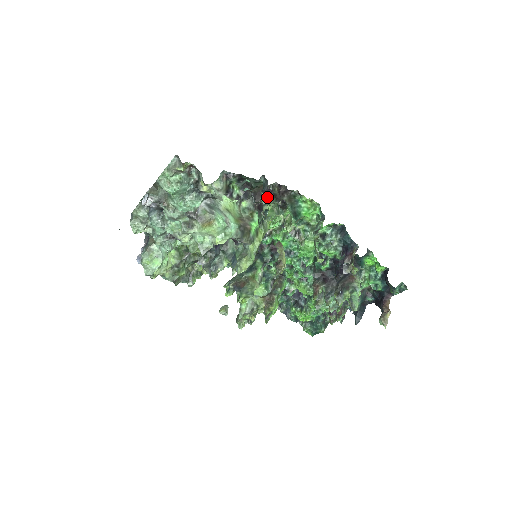
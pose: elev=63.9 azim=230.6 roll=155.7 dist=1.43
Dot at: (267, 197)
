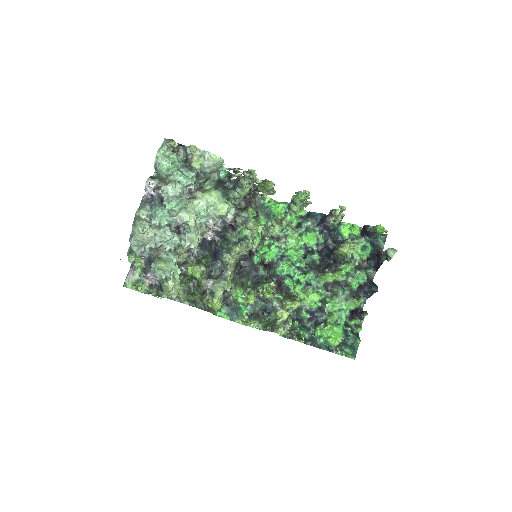
Dot at: (241, 182)
